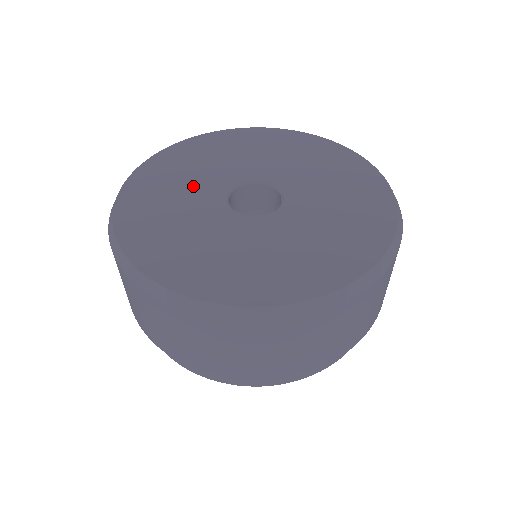
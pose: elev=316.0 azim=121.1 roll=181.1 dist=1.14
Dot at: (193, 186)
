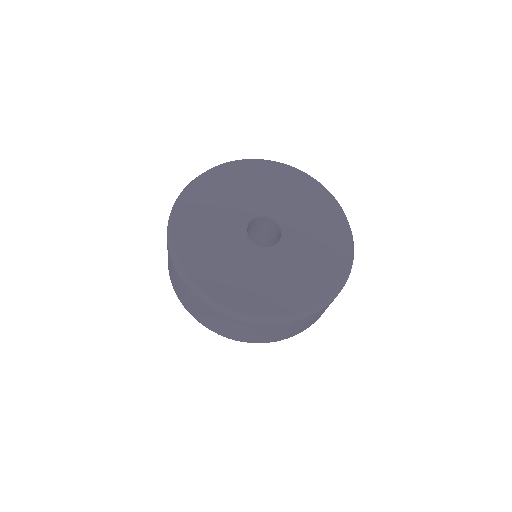
Dot at: (231, 205)
